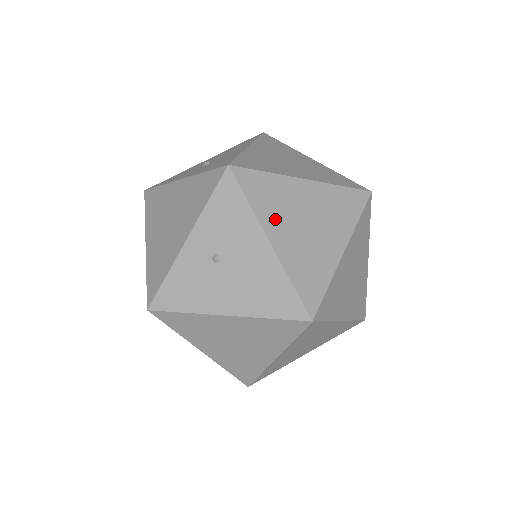
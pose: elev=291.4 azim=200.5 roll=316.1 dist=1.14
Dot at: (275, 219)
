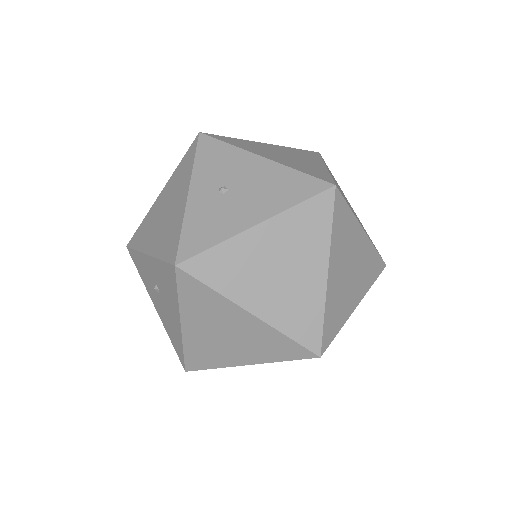
Dot at: (257, 151)
